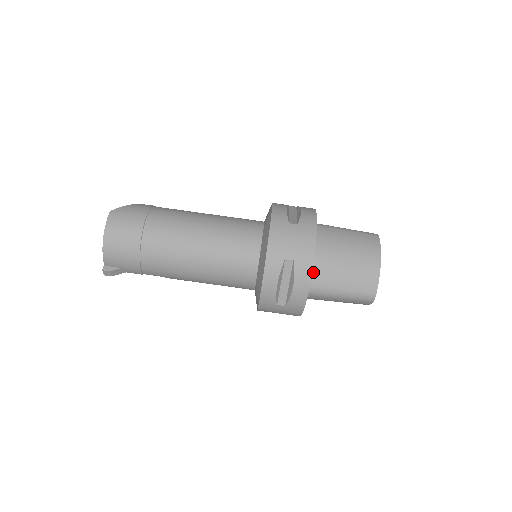
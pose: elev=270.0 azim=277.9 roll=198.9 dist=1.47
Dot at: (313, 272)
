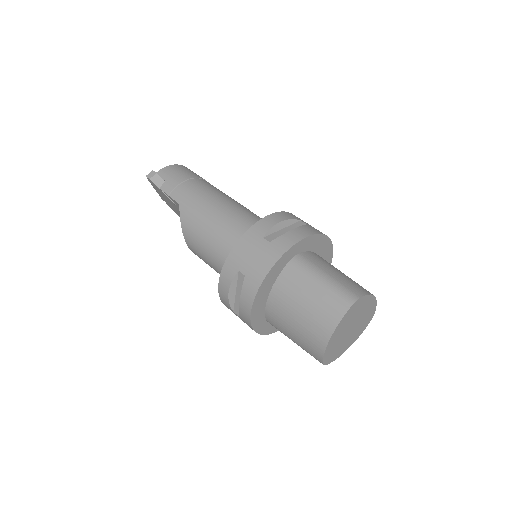
Dot at: (311, 253)
